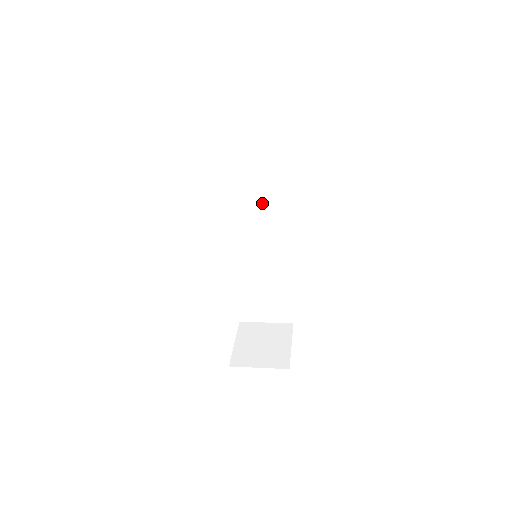
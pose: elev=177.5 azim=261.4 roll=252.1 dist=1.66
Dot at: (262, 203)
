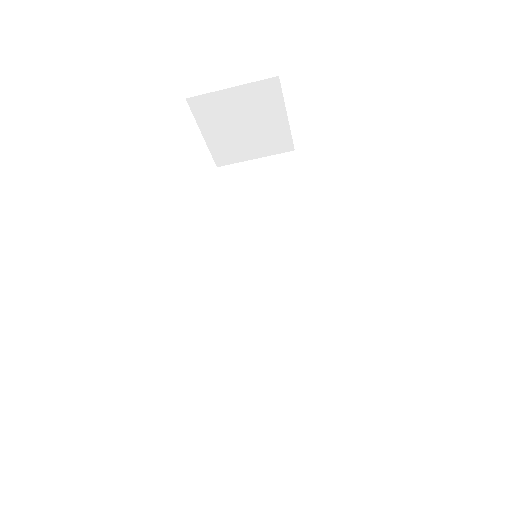
Dot at: (269, 234)
